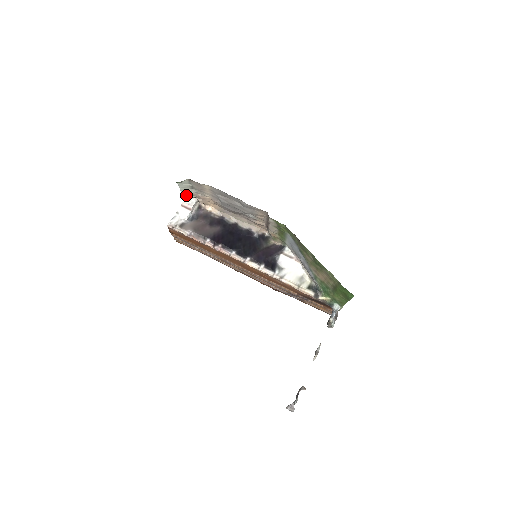
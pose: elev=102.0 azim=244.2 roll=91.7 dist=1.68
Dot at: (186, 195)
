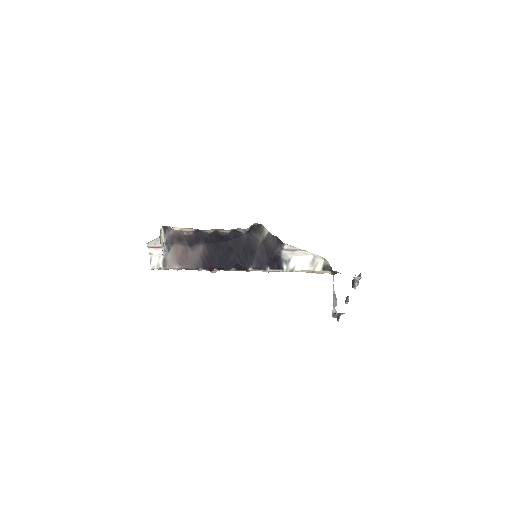
Dot at: occluded
